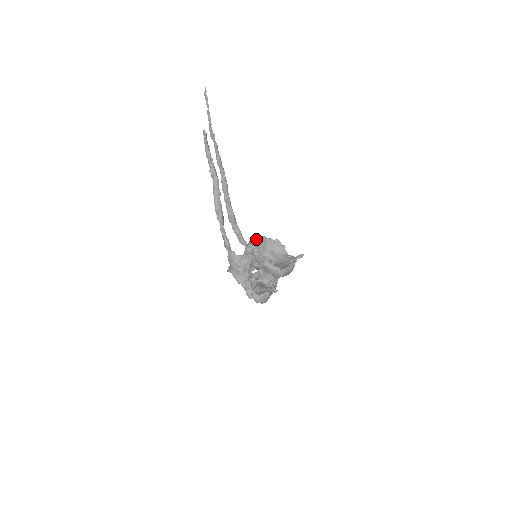
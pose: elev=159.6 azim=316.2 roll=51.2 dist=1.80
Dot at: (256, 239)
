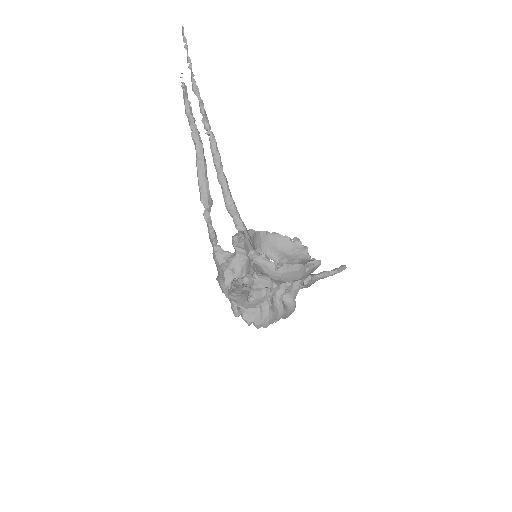
Dot at: (258, 231)
